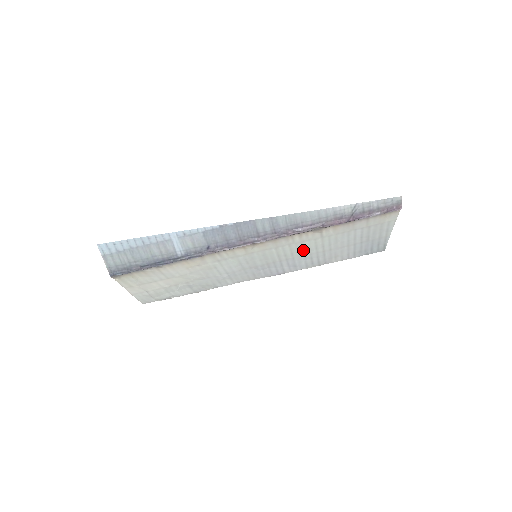
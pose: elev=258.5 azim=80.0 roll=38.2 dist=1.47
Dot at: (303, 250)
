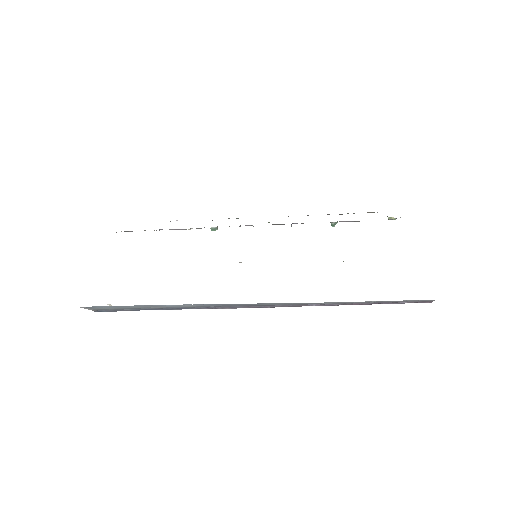
Dot at: occluded
